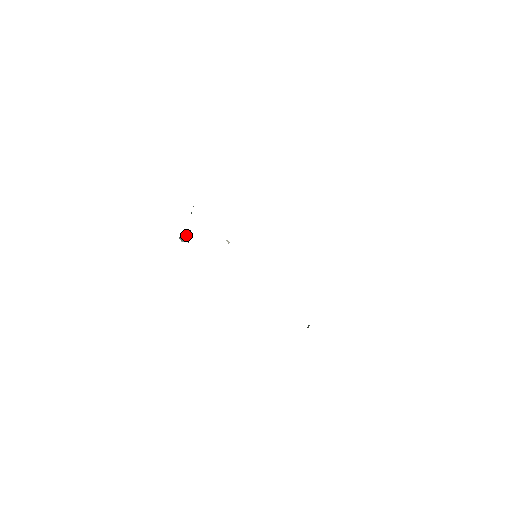
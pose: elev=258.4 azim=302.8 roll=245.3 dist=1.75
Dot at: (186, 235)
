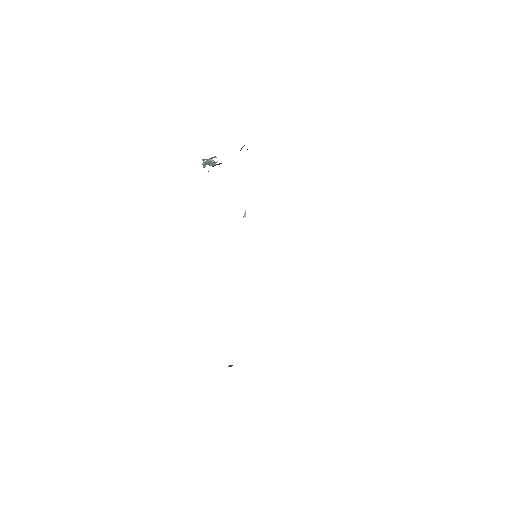
Dot at: (213, 163)
